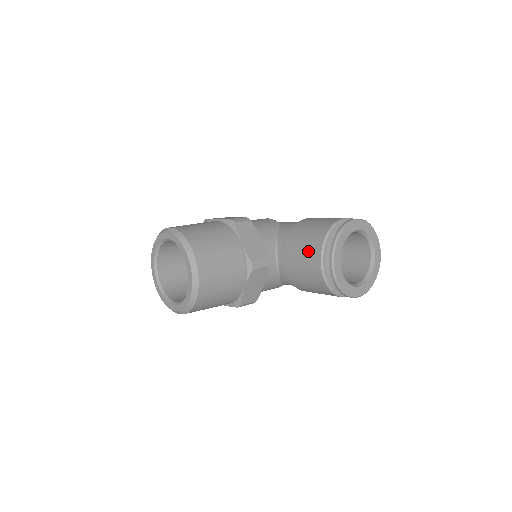
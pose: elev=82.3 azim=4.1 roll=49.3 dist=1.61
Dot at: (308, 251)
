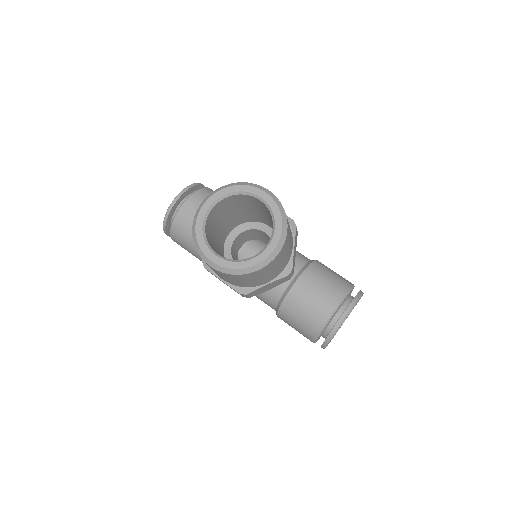
Dot at: (328, 292)
